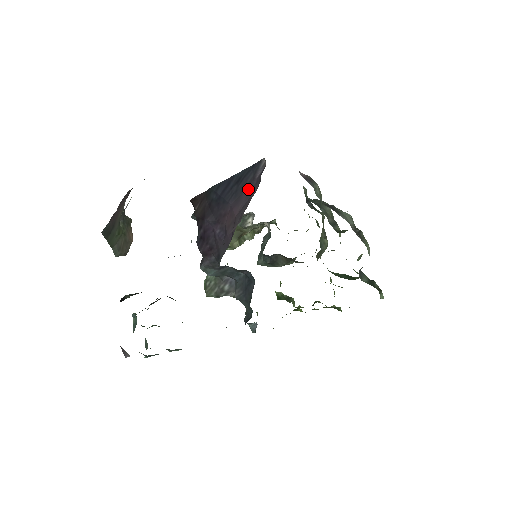
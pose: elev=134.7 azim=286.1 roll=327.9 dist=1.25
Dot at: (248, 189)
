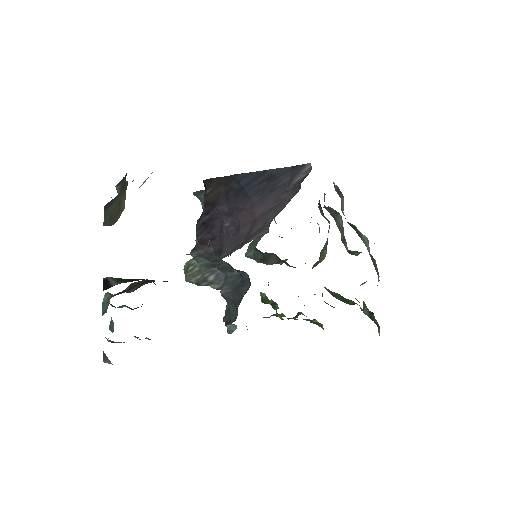
Dot at: (280, 191)
